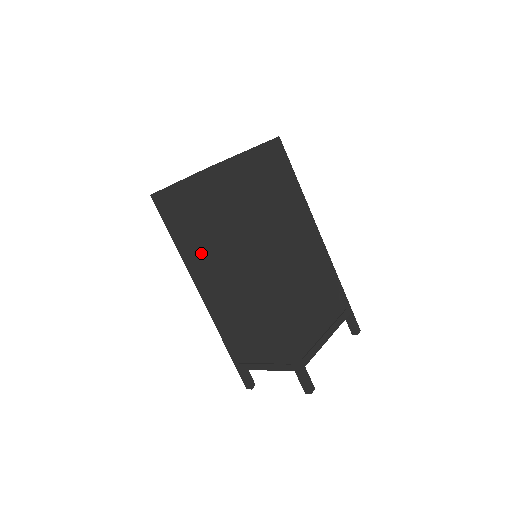
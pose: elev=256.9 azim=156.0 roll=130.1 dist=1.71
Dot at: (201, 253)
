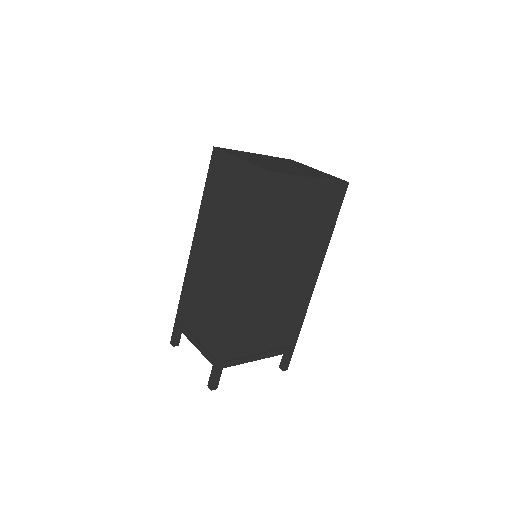
Dot at: (216, 223)
